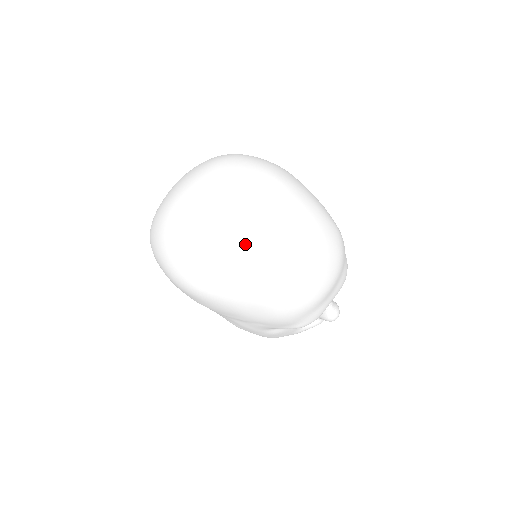
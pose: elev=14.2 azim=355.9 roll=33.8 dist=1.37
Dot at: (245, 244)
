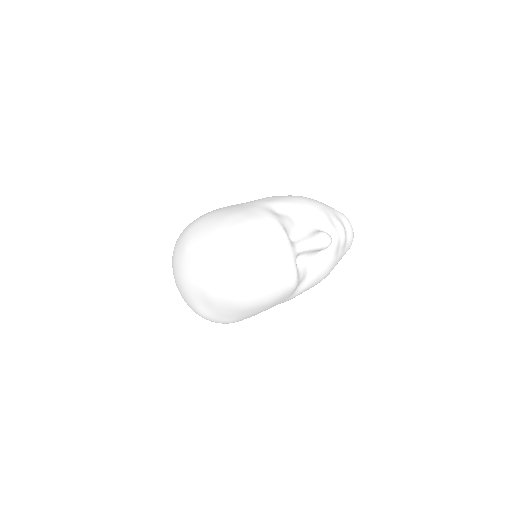
Dot at: (203, 299)
